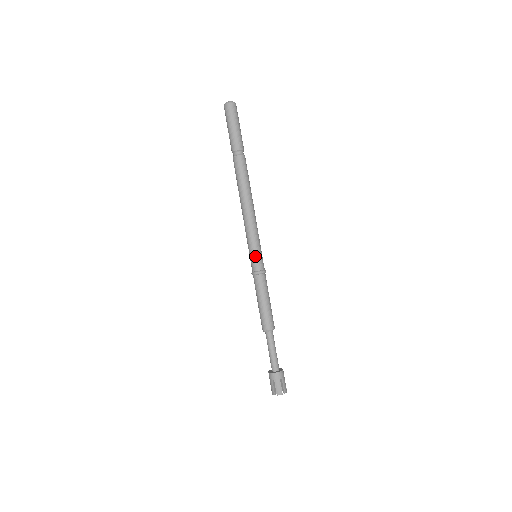
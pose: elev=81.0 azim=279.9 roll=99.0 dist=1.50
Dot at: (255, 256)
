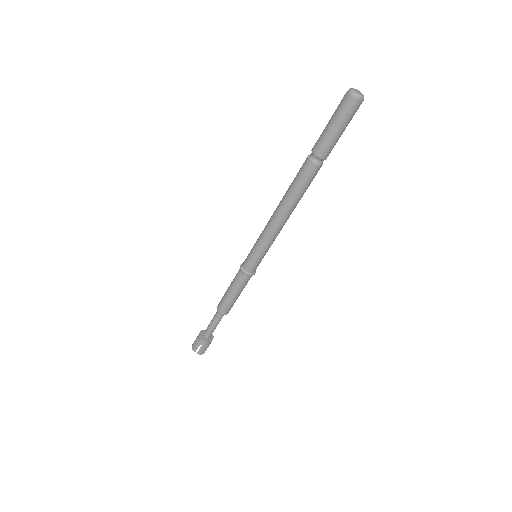
Dot at: (257, 261)
